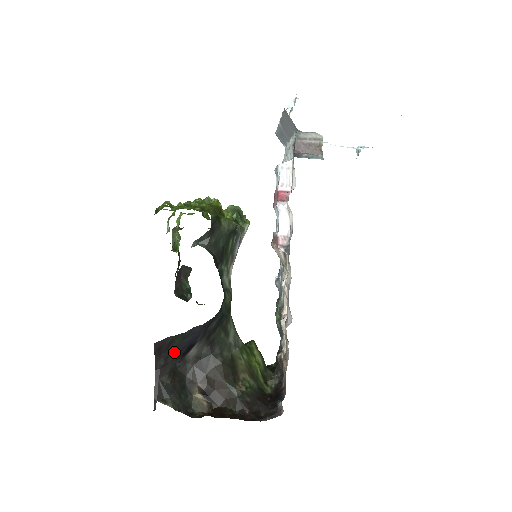
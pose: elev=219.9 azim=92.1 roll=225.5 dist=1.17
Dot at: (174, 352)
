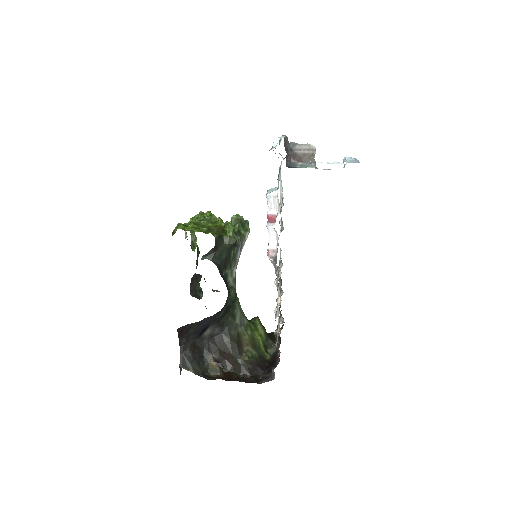
Dot at: (193, 333)
